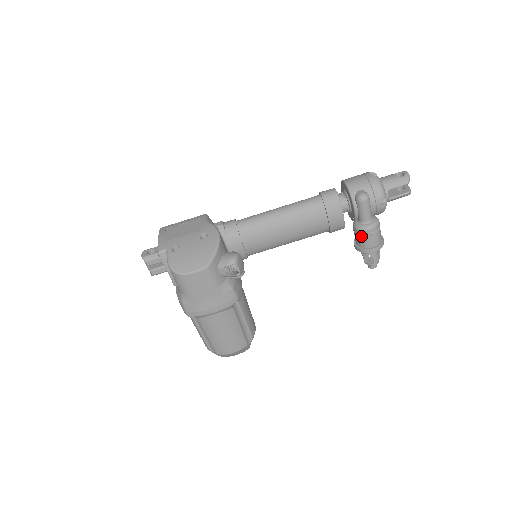
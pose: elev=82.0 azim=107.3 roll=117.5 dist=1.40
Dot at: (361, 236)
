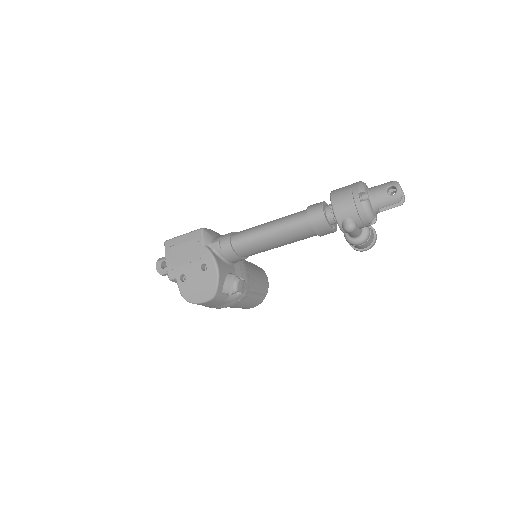
Dot at: occluded
